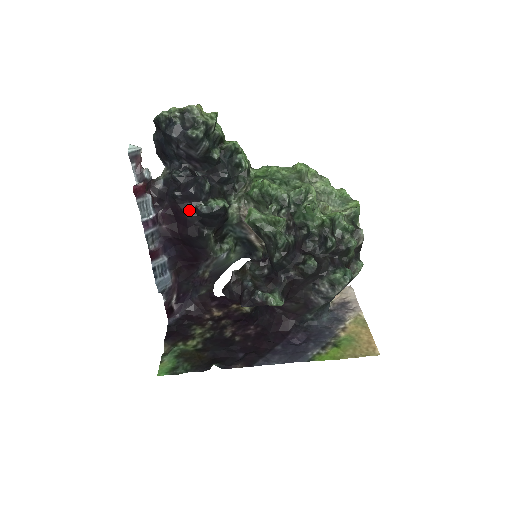
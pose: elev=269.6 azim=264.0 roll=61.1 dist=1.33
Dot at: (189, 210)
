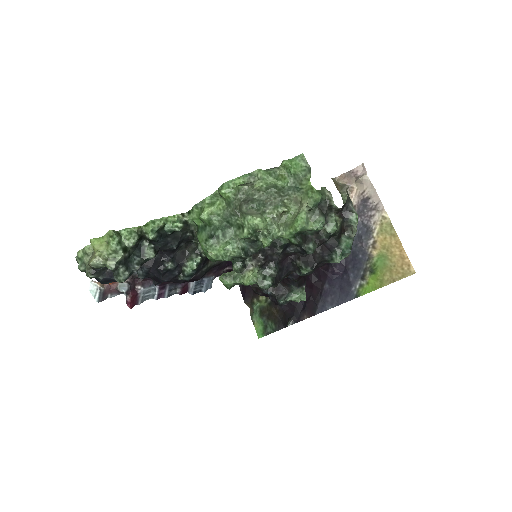
Dot at: (177, 281)
